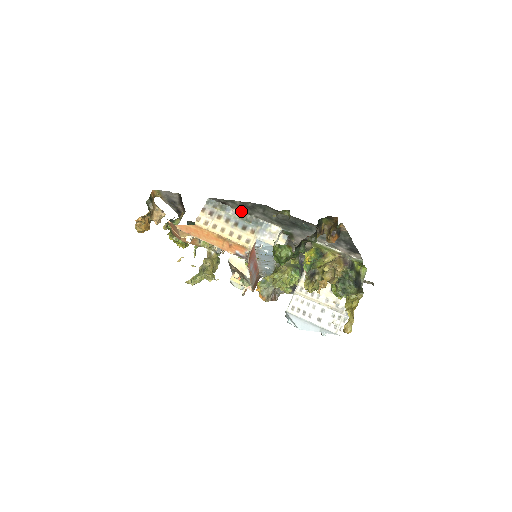
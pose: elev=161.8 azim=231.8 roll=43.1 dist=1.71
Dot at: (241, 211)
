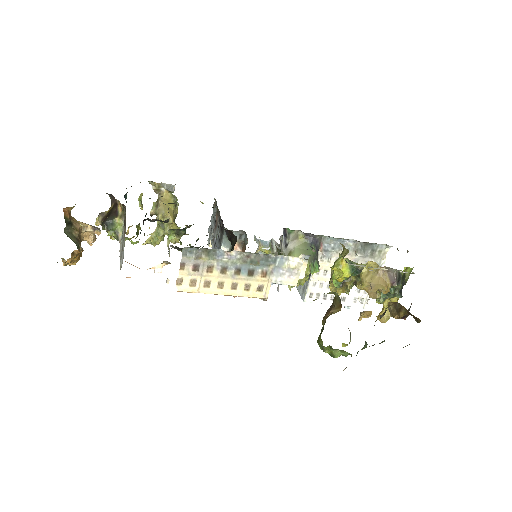
Dot at: occluded
